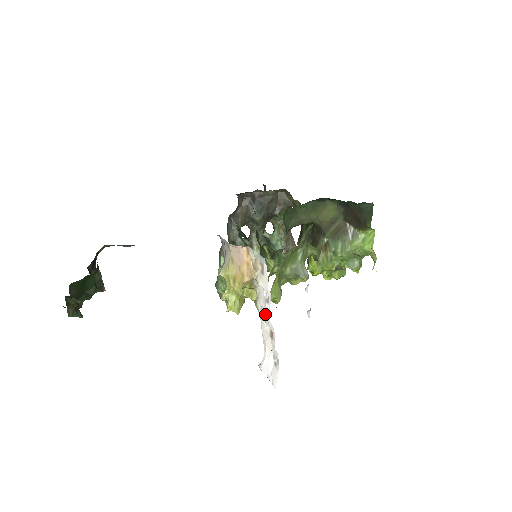
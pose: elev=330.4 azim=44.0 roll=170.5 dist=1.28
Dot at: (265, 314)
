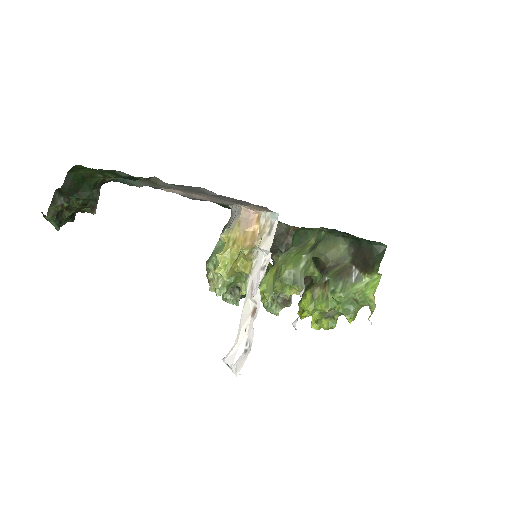
Dot at: (255, 286)
